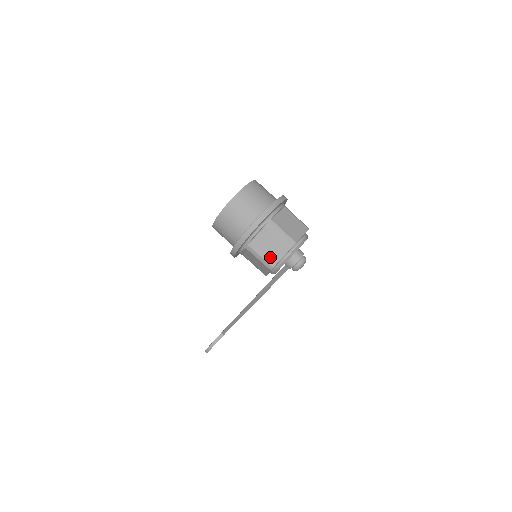
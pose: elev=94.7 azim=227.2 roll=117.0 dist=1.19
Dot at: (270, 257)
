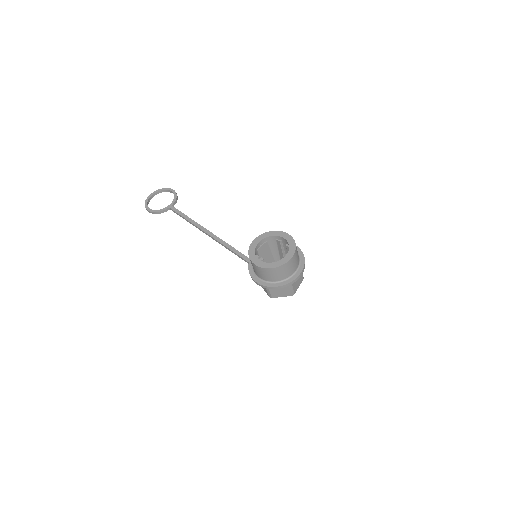
Dot at: (275, 294)
